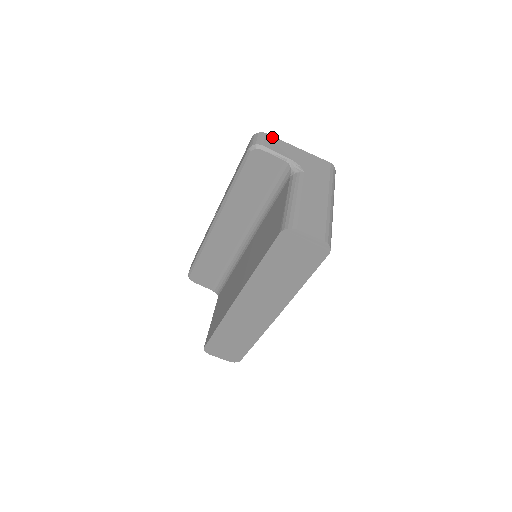
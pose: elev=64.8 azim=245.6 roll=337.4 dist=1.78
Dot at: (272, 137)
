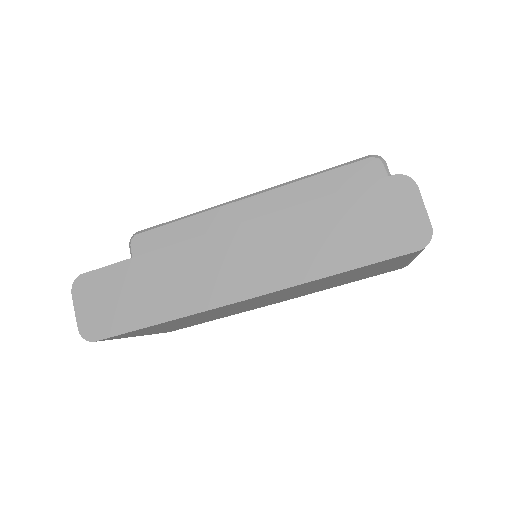
Dot at: occluded
